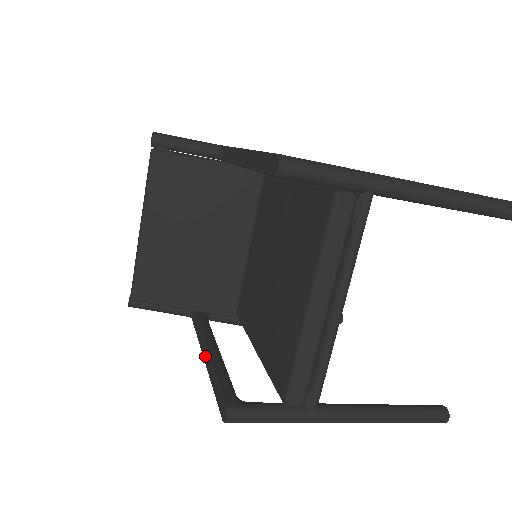
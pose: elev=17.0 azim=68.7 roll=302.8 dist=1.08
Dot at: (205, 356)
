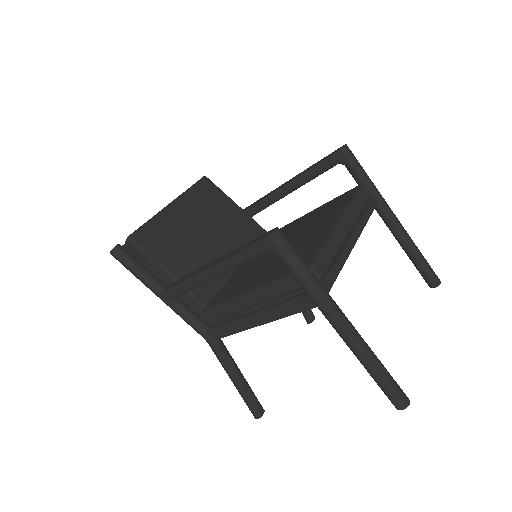
Dot at: (211, 264)
